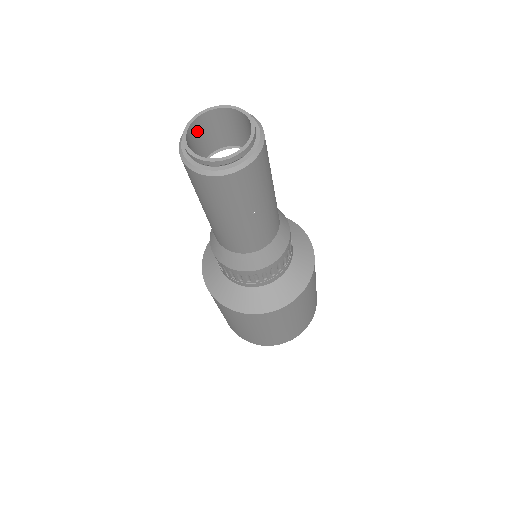
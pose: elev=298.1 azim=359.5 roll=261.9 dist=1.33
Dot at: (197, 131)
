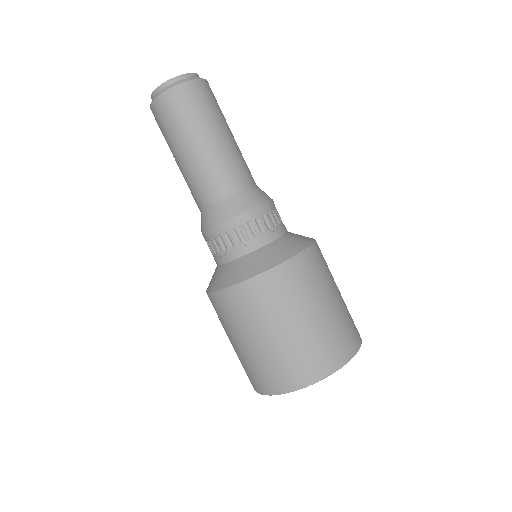
Dot at: occluded
